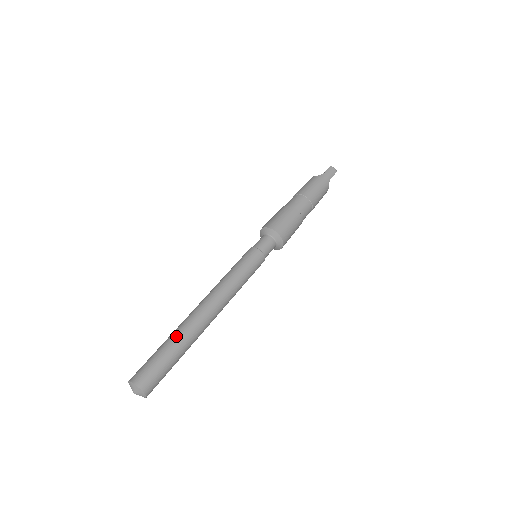
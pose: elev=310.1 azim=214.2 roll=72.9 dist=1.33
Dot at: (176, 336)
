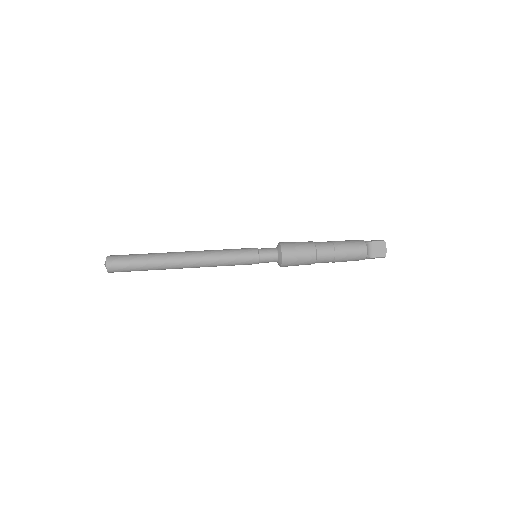
Dot at: occluded
